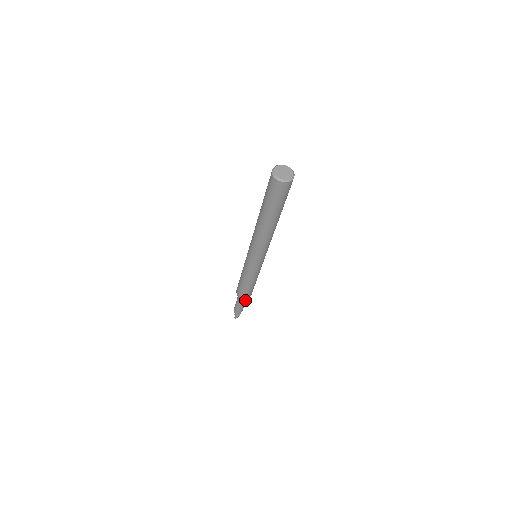
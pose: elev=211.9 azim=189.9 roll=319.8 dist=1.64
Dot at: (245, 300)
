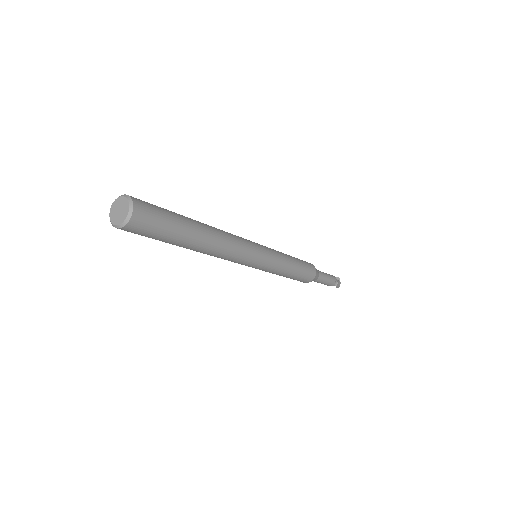
Dot at: (318, 277)
